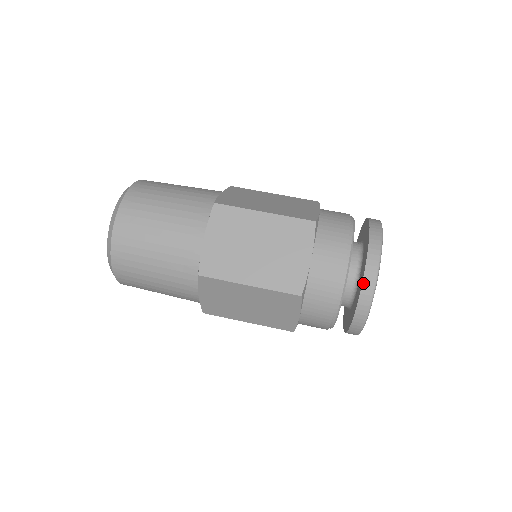
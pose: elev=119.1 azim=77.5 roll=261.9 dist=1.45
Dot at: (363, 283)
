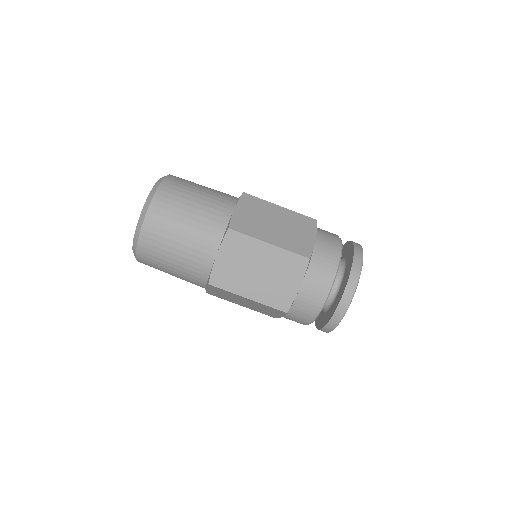
Dot at: (318, 329)
